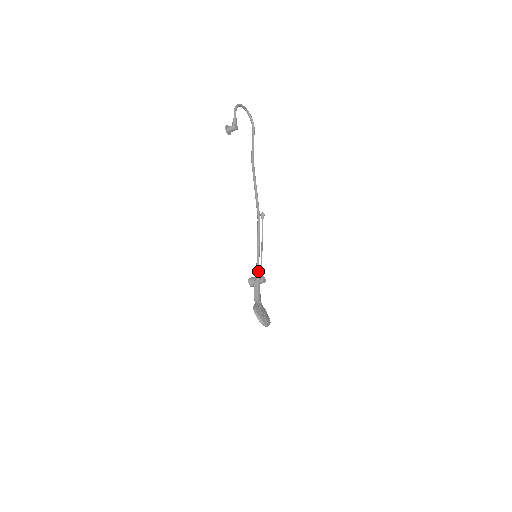
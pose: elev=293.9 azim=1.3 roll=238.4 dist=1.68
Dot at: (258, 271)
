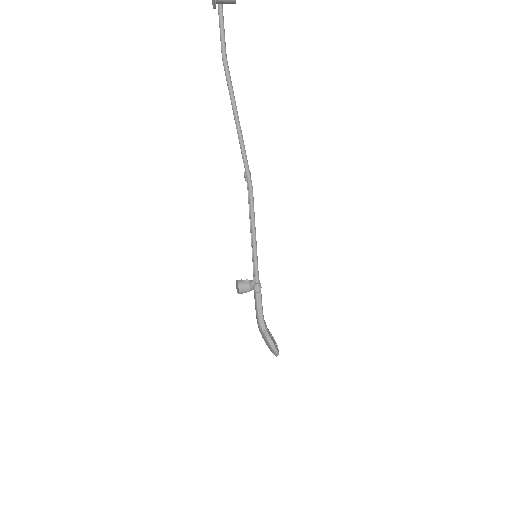
Dot at: occluded
